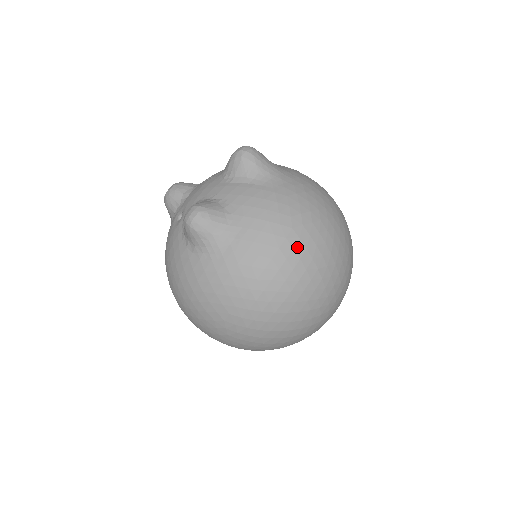
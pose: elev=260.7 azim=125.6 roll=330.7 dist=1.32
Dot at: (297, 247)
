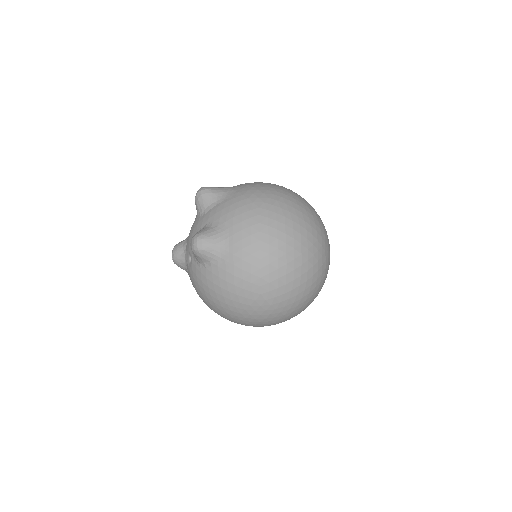
Dot at: (270, 215)
